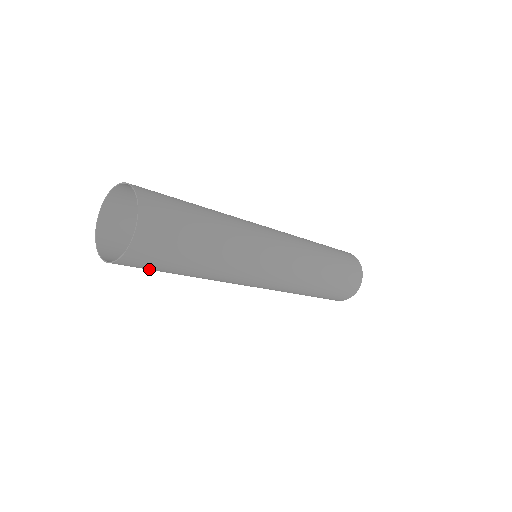
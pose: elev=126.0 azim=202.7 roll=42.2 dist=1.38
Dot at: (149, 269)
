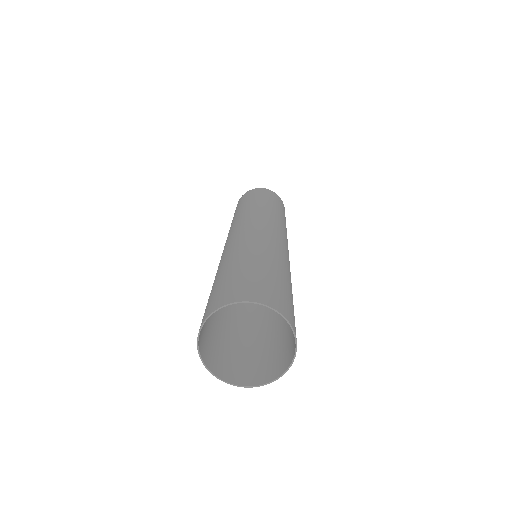
Dot at: (225, 350)
